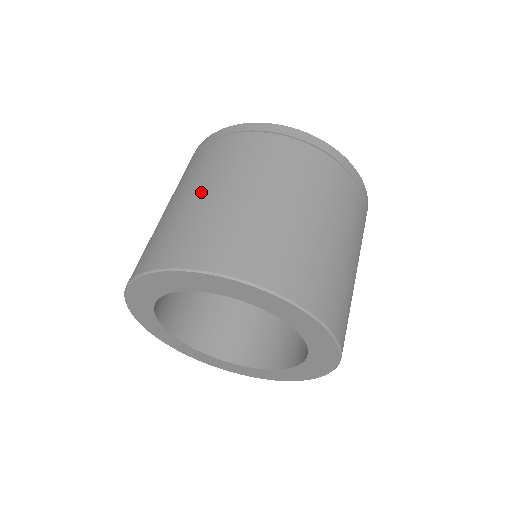
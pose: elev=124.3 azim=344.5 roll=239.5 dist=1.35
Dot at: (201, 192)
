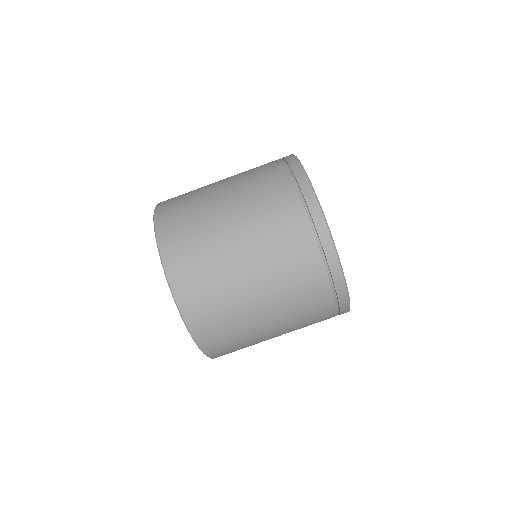
Dot at: (260, 302)
